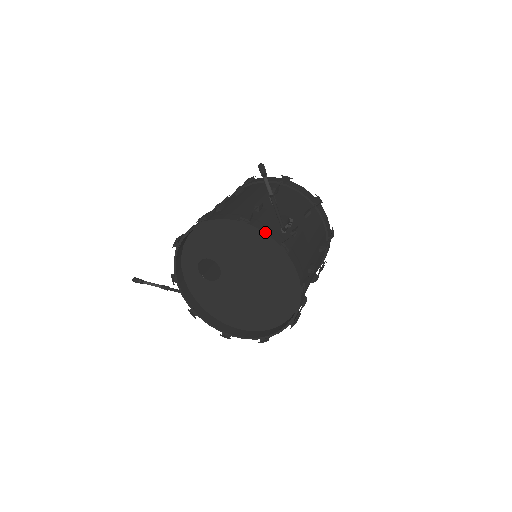
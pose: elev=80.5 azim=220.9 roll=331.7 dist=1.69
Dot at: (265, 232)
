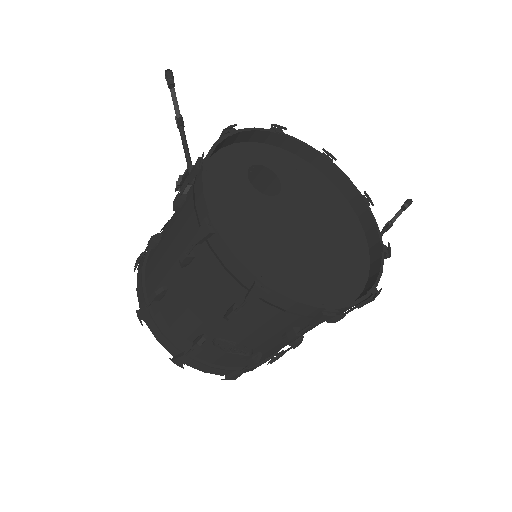
Dot at: (377, 225)
